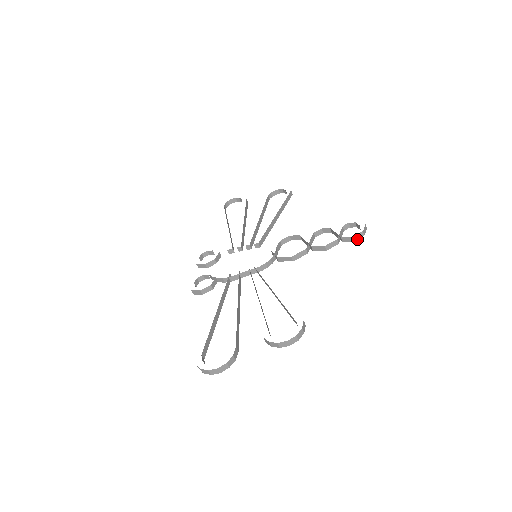
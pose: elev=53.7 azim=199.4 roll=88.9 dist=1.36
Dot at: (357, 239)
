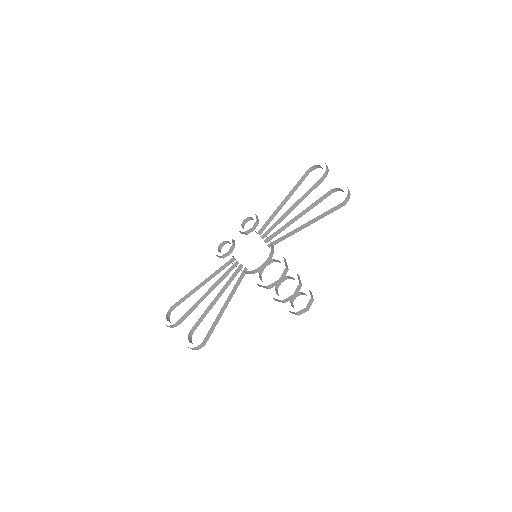
Dot at: (293, 313)
